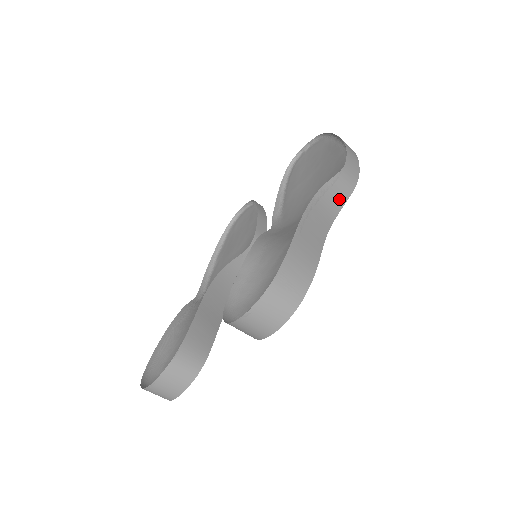
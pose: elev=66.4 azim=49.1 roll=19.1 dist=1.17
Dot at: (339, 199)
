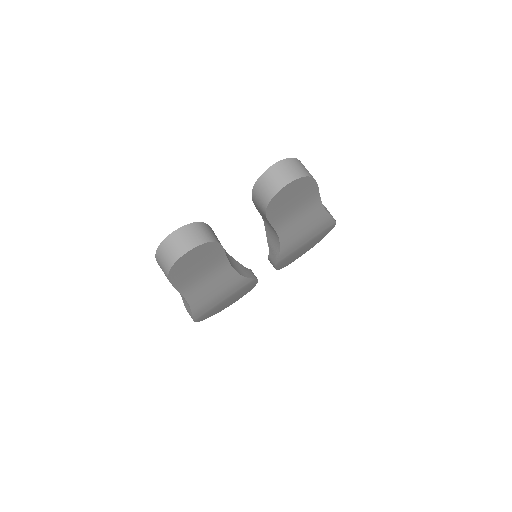
Dot at: (325, 209)
